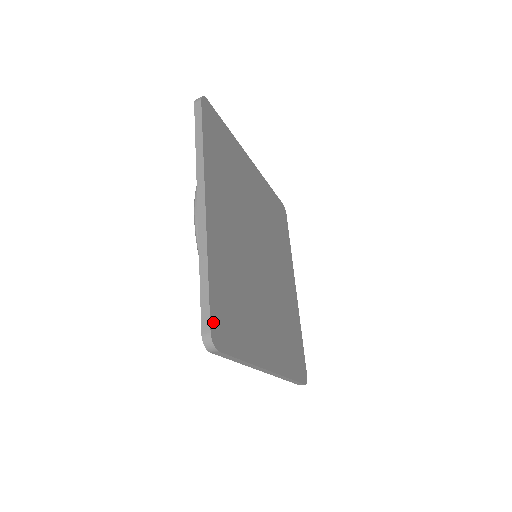
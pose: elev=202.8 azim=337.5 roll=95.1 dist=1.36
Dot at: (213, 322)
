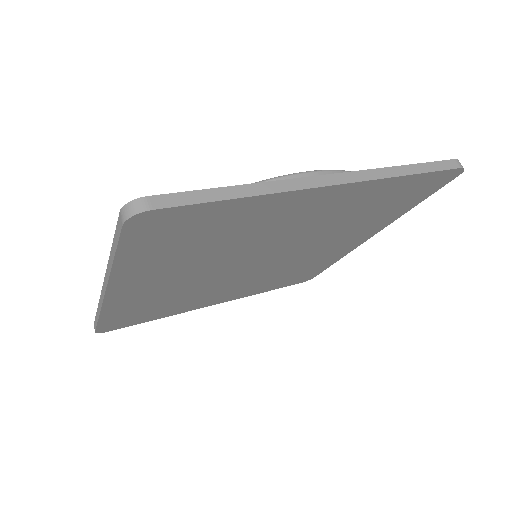
Dot at: (101, 328)
